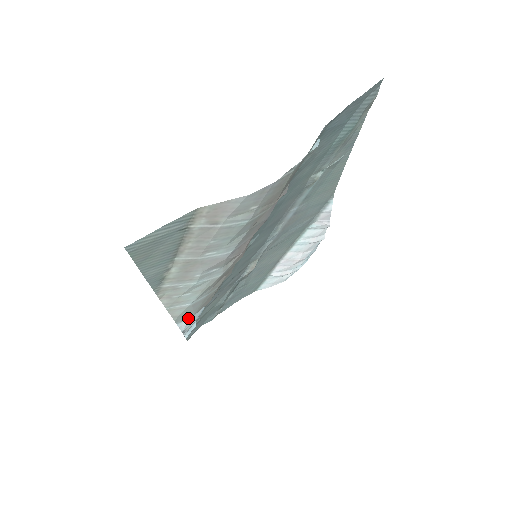
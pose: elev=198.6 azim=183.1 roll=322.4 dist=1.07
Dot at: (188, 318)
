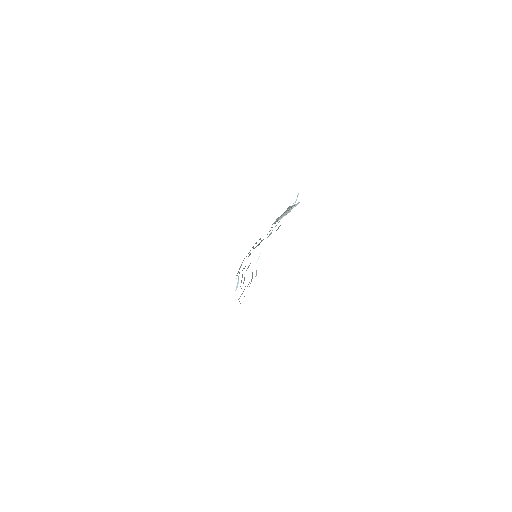
Dot at: occluded
